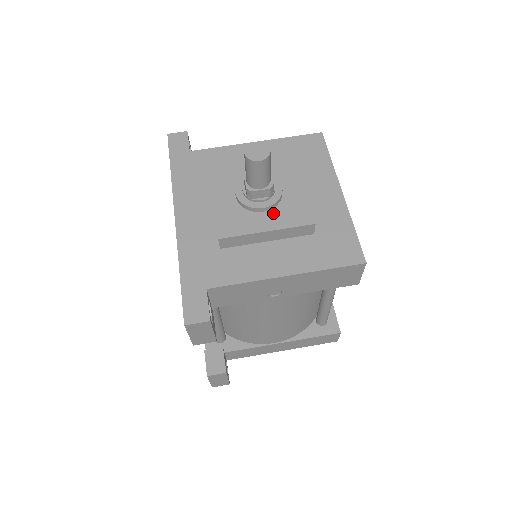
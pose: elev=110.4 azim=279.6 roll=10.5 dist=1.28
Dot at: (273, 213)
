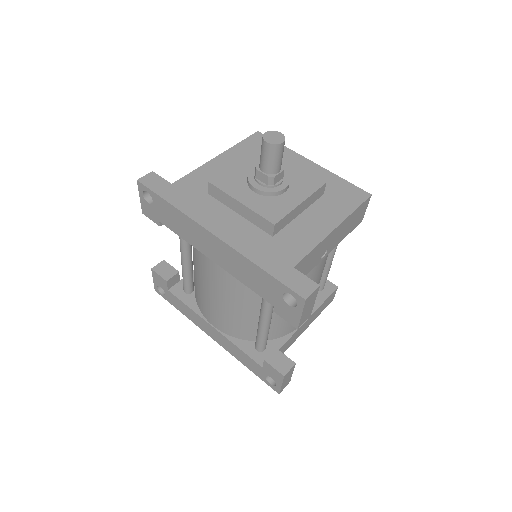
Dot at: (292, 190)
